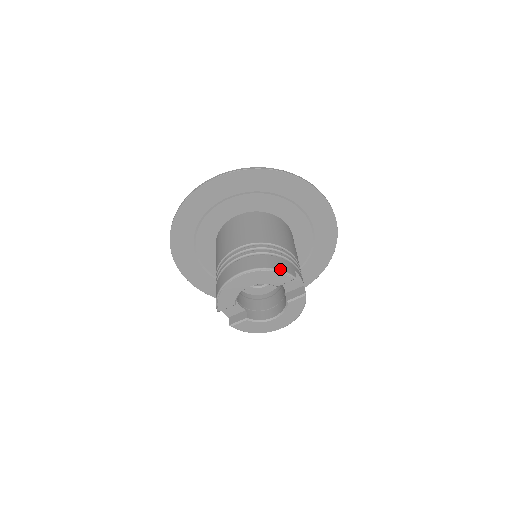
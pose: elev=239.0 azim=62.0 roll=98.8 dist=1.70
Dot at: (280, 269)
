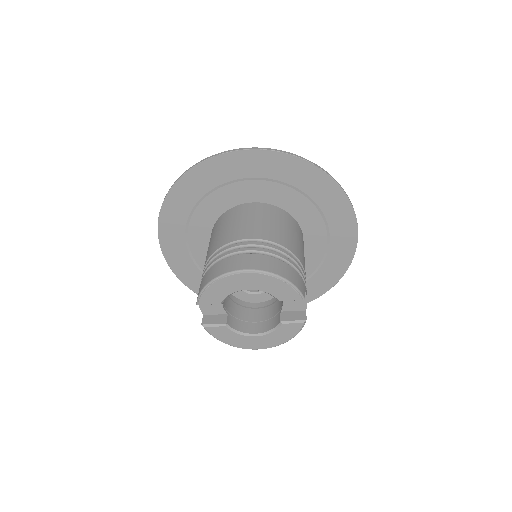
Dot at: (293, 282)
